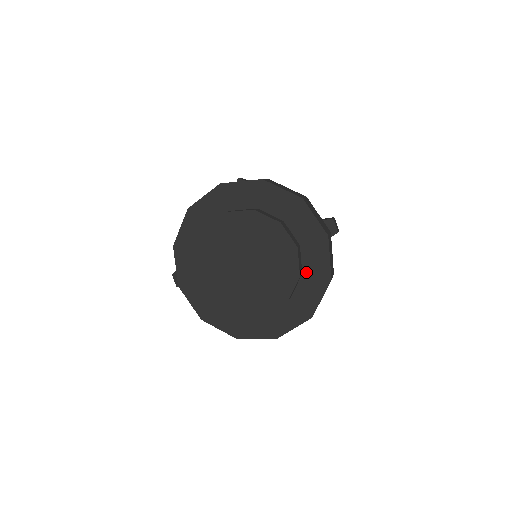
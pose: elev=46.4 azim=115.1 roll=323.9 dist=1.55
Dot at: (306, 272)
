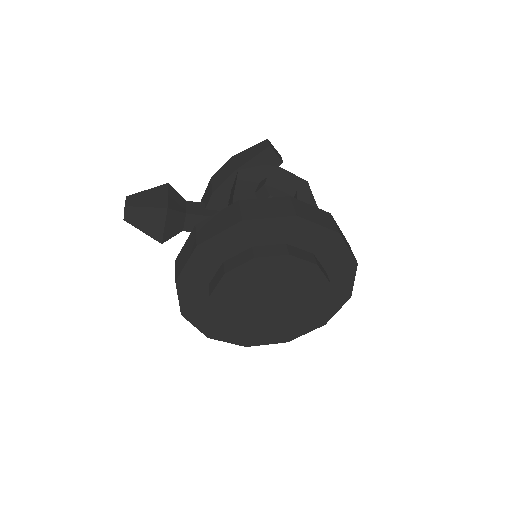
Dot at: occluded
